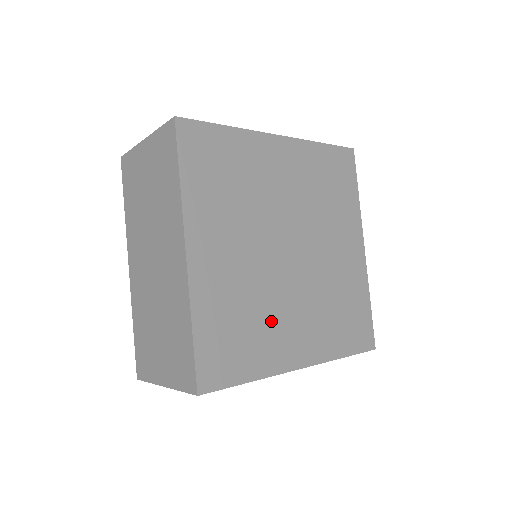
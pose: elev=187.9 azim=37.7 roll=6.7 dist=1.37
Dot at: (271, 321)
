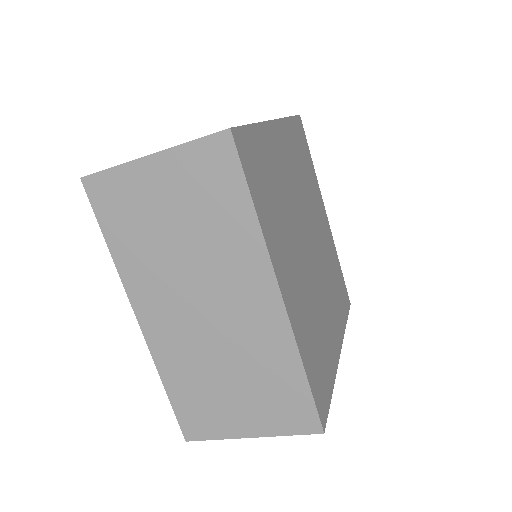
Dot at: (284, 231)
